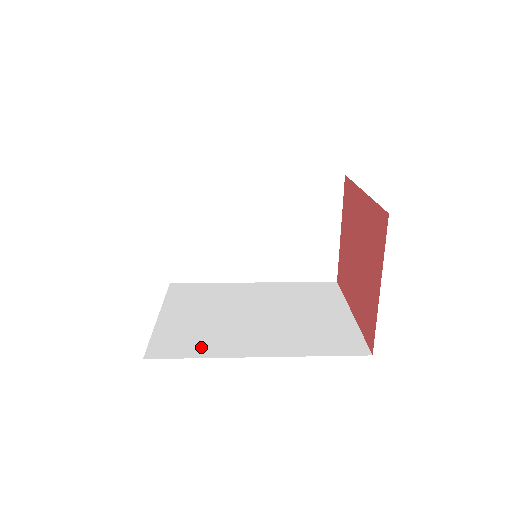
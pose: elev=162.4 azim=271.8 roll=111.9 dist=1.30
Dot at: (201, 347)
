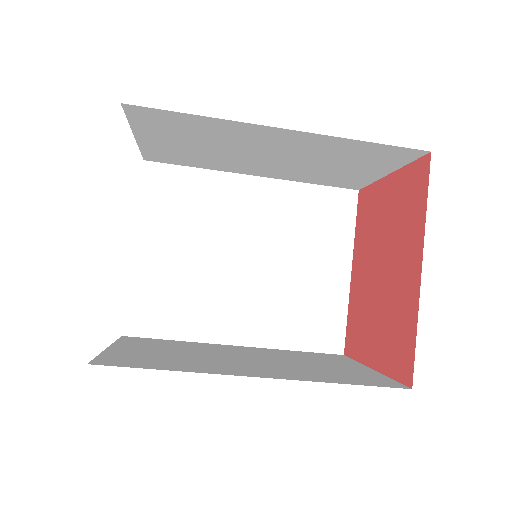
Dot at: occluded
